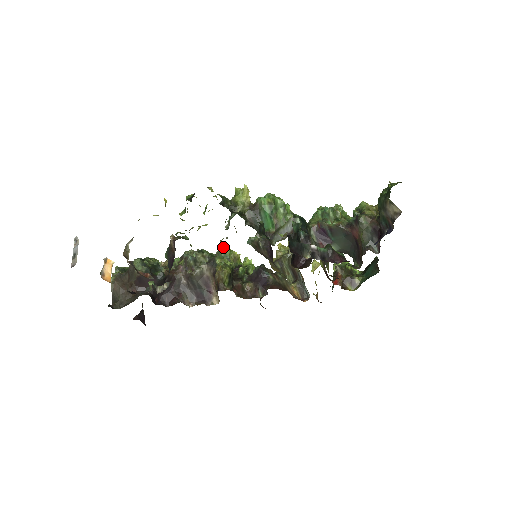
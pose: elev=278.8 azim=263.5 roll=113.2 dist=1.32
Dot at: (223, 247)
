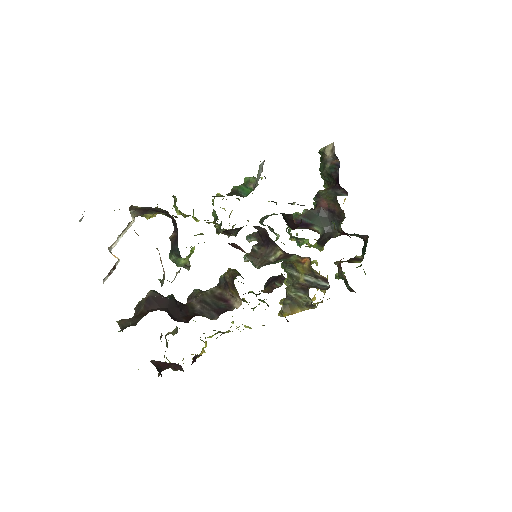
Dot at: occluded
